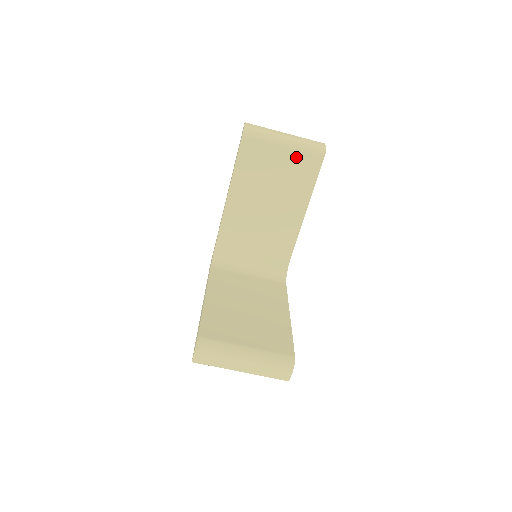
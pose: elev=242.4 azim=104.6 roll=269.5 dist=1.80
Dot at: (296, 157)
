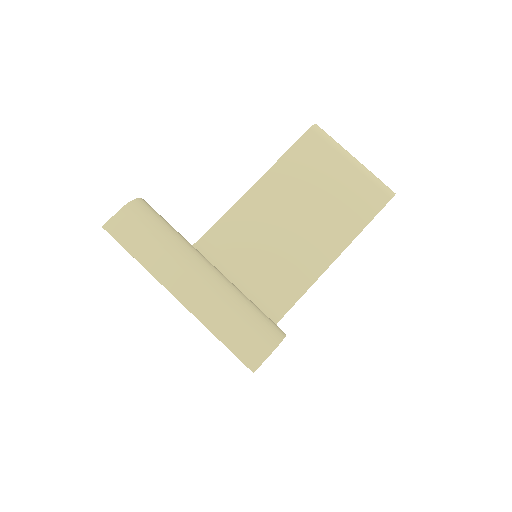
Dot at: (359, 182)
